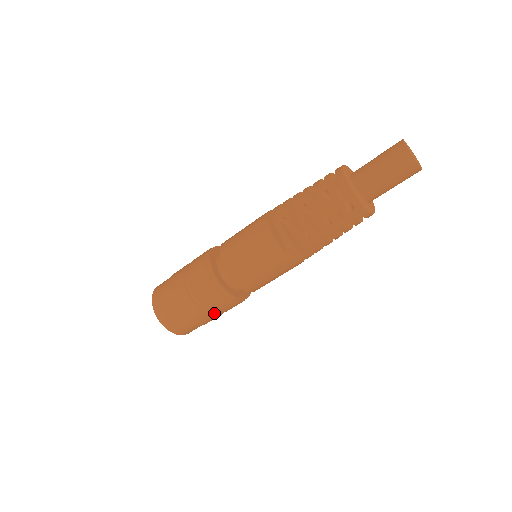
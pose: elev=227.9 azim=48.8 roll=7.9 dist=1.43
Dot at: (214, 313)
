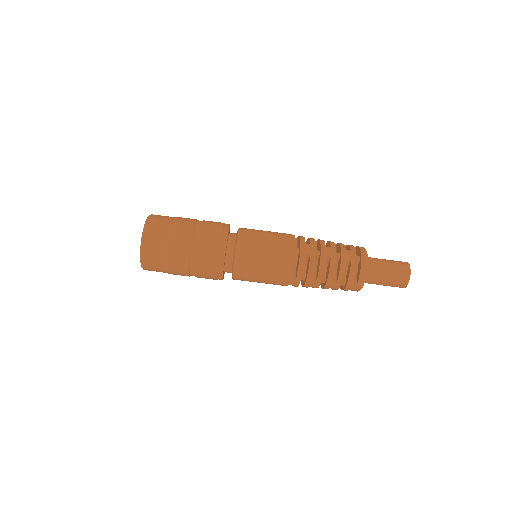
Dot at: (192, 275)
